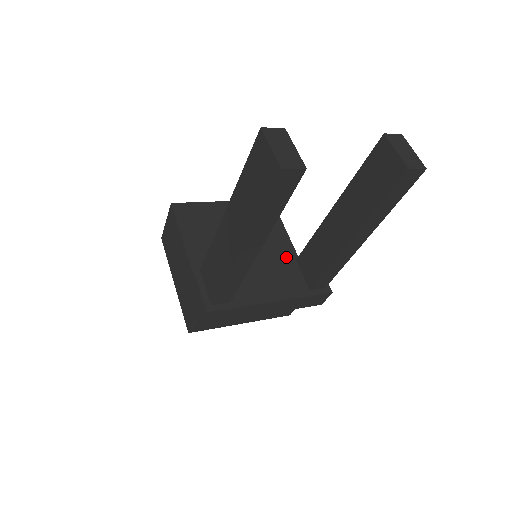
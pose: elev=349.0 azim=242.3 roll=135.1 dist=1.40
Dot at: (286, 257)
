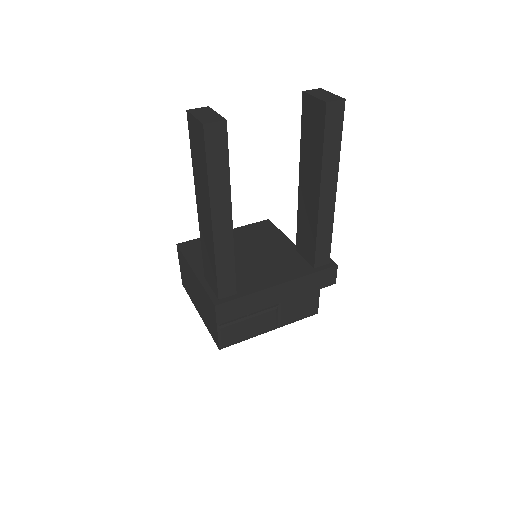
Dot at: occluded
